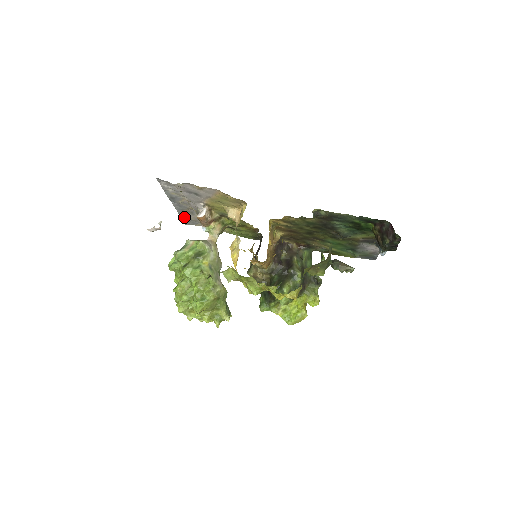
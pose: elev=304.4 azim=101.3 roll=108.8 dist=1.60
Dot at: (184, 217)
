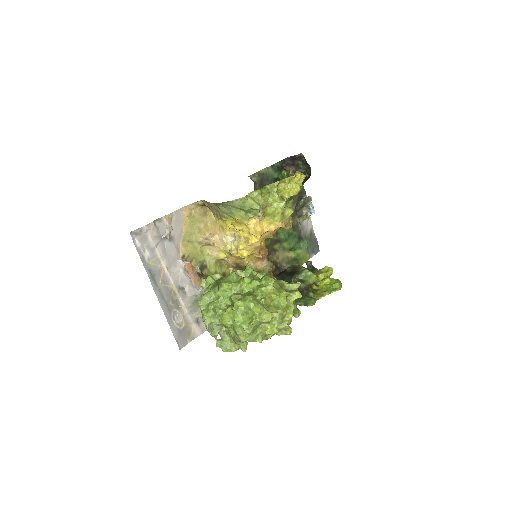
Dot at: (173, 326)
